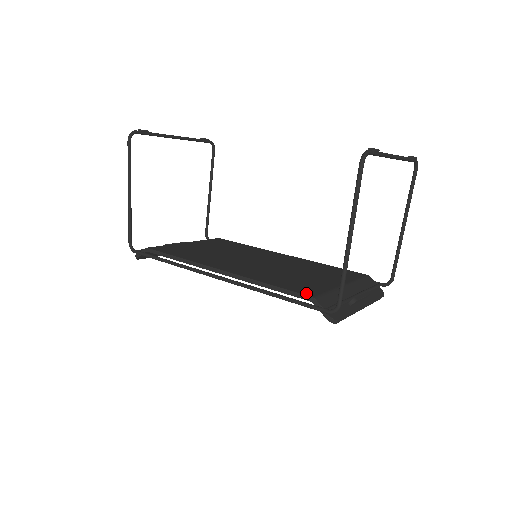
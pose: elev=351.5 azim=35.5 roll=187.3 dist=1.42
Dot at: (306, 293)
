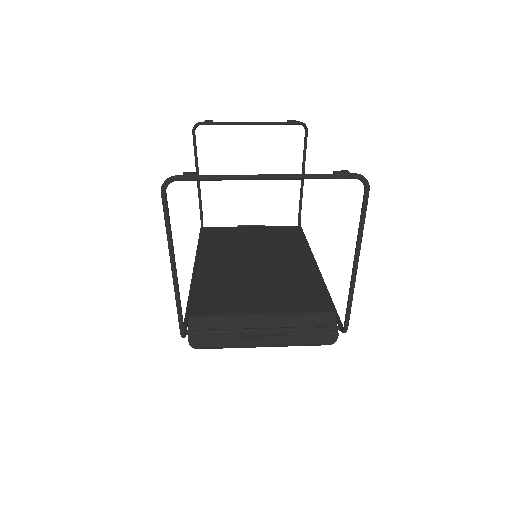
Dot at: (195, 309)
